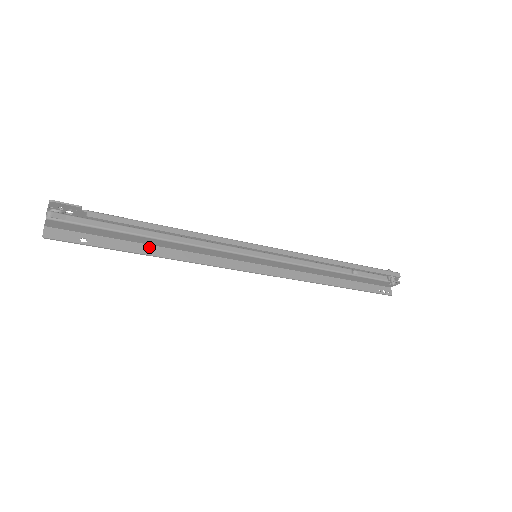
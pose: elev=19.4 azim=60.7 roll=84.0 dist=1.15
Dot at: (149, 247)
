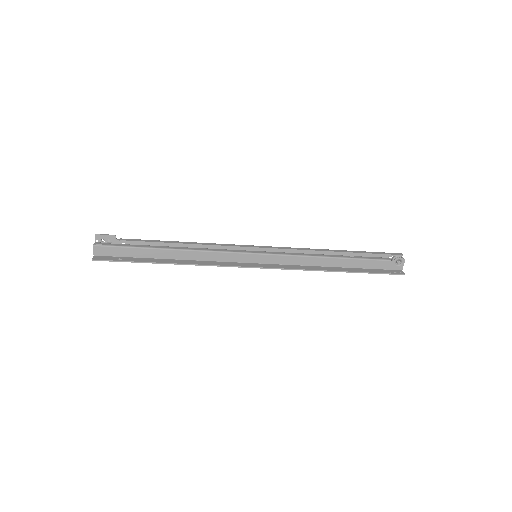
Dot at: (168, 260)
